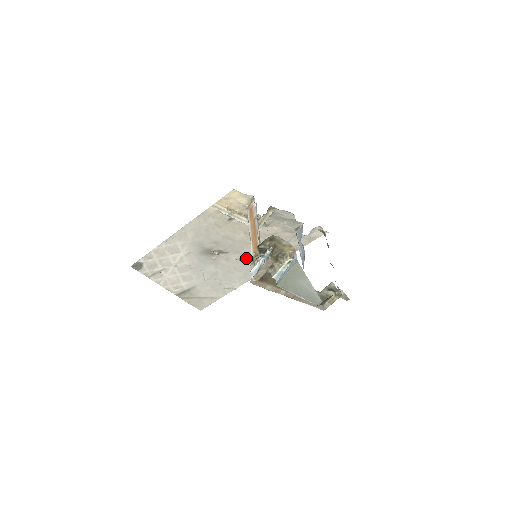
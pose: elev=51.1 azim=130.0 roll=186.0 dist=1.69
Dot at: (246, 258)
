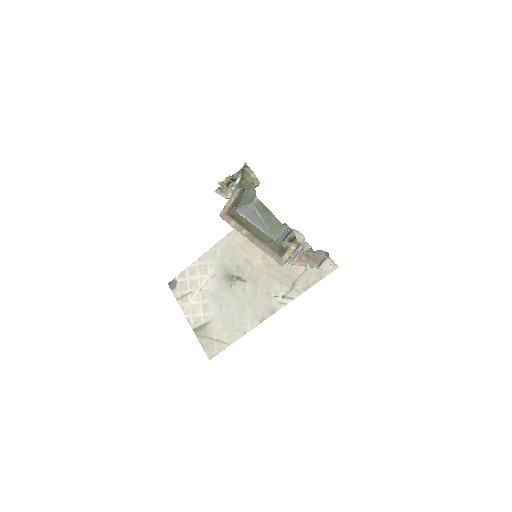
Dot at: (221, 189)
